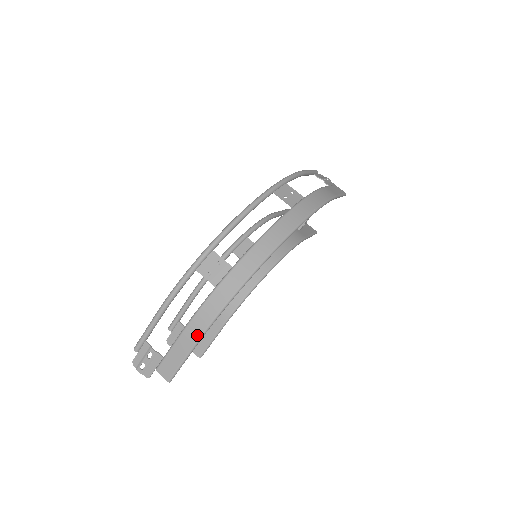
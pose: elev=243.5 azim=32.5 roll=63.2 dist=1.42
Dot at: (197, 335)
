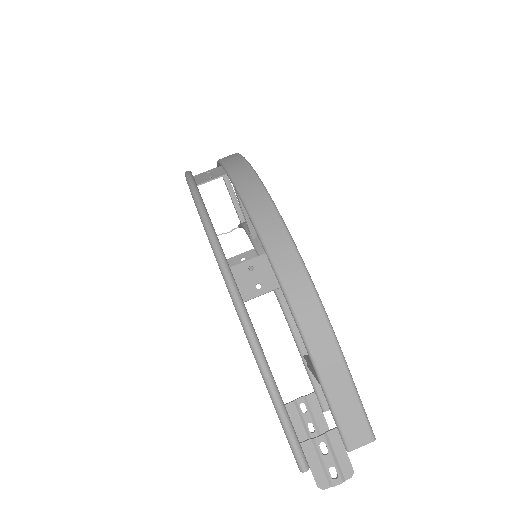
Dot at: (332, 348)
